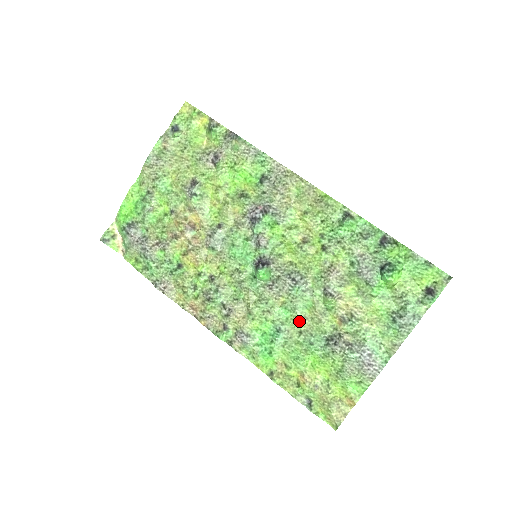
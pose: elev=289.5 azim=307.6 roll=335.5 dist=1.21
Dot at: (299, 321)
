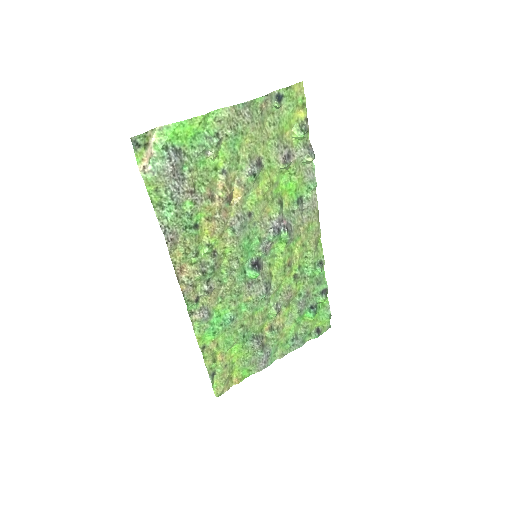
Dot at: (248, 318)
